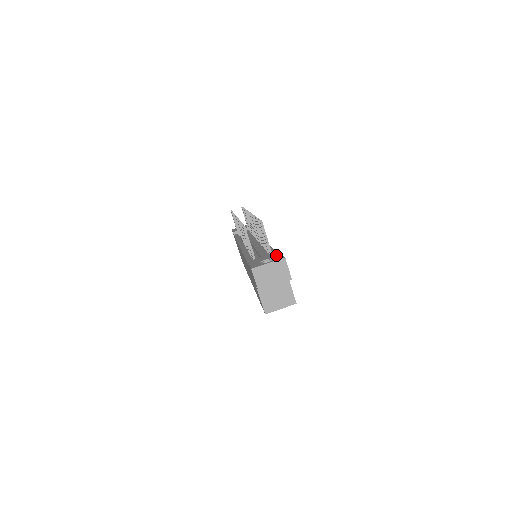
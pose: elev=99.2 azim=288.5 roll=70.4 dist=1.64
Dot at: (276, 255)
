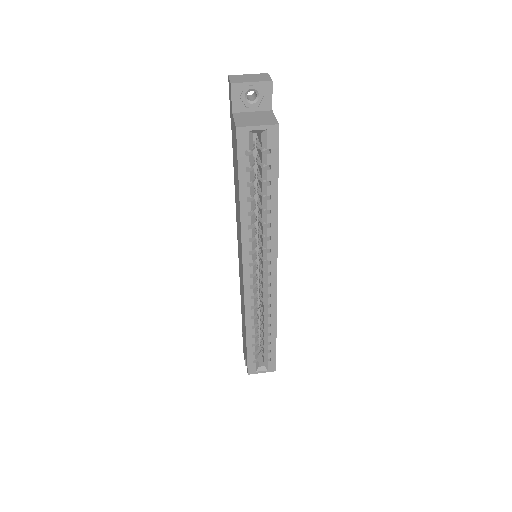
Dot at: occluded
